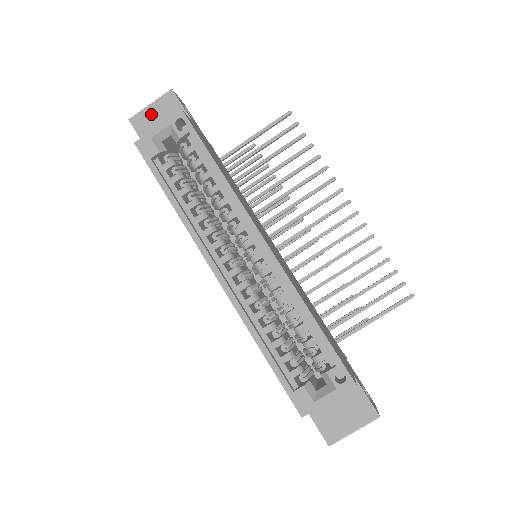
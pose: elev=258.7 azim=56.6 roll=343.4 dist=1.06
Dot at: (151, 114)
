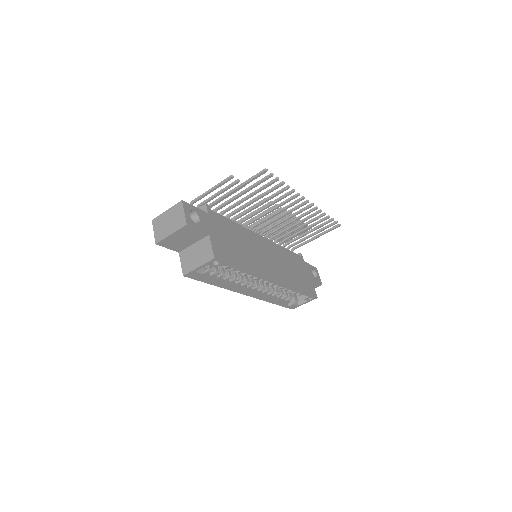
Dot at: (174, 238)
